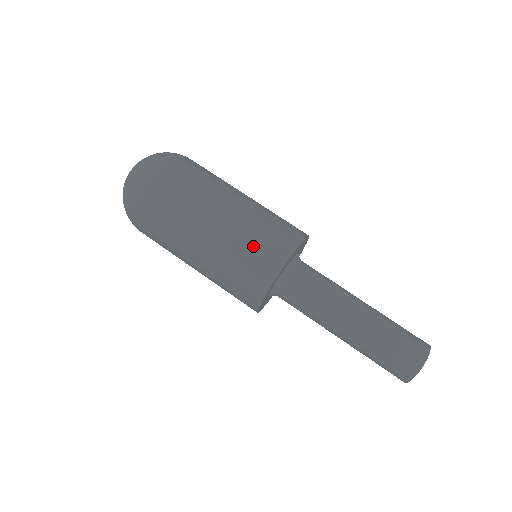
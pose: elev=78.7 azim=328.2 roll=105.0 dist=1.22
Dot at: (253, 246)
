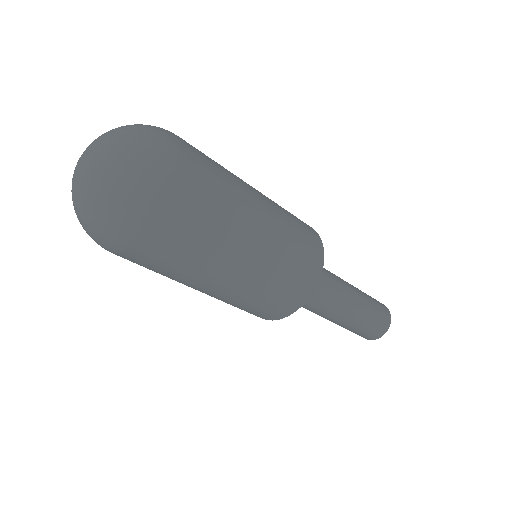
Dot at: (293, 263)
